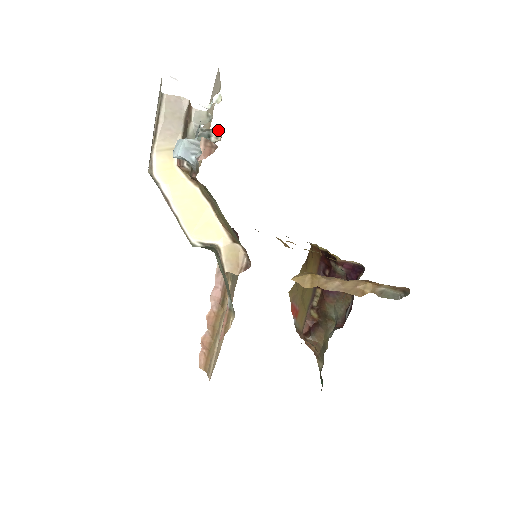
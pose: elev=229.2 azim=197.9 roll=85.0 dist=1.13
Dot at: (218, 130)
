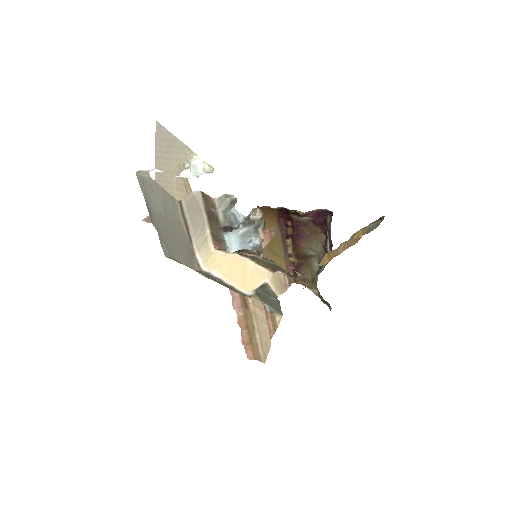
Dot at: (254, 209)
